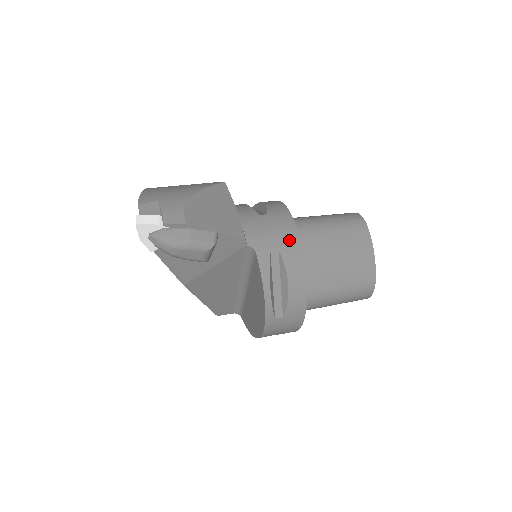
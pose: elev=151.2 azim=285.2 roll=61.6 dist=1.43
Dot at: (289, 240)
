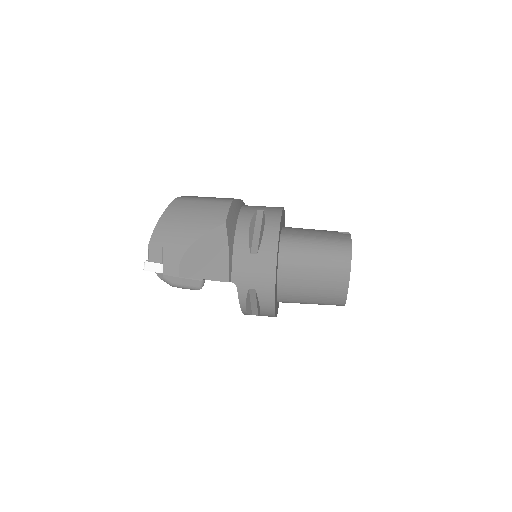
Dot at: (266, 284)
